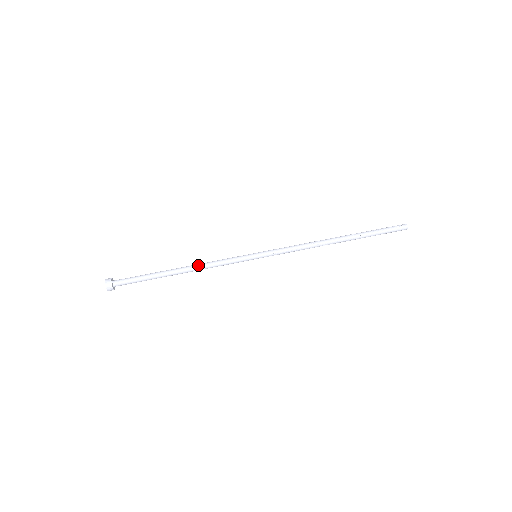
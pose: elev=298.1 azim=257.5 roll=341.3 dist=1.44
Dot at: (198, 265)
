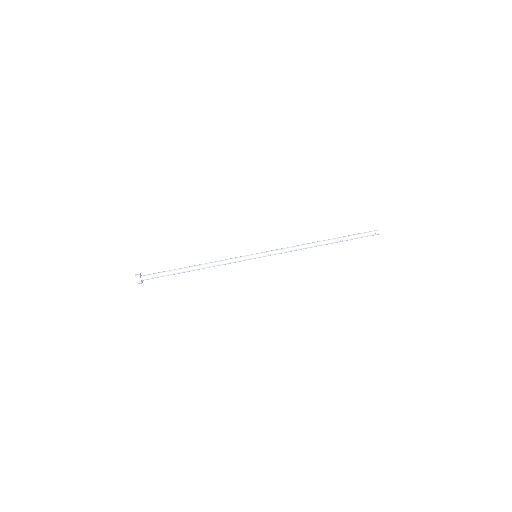
Dot at: (209, 264)
